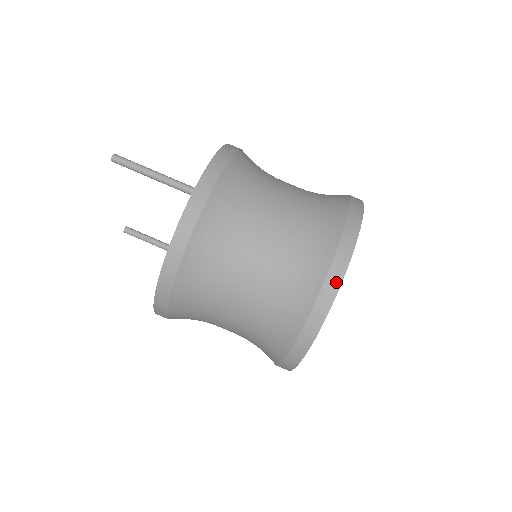
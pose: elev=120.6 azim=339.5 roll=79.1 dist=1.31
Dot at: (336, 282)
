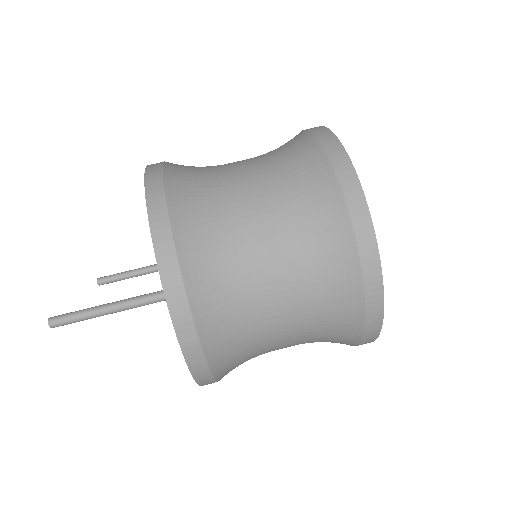
Dot at: (378, 306)
